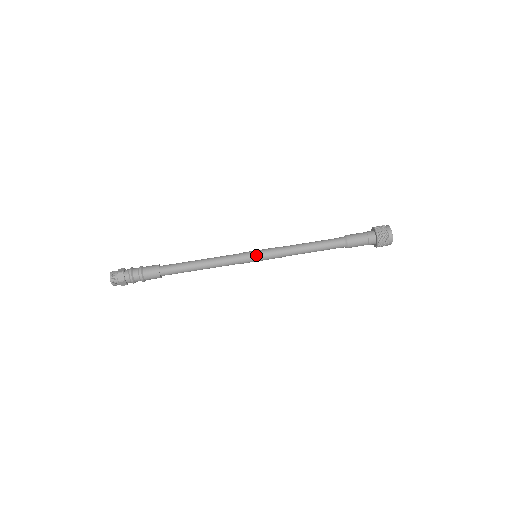
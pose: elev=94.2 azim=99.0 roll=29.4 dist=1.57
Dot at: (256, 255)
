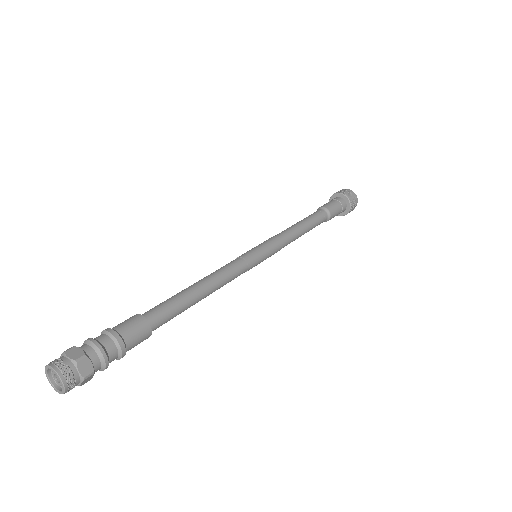
Dot at: (256, 248)
